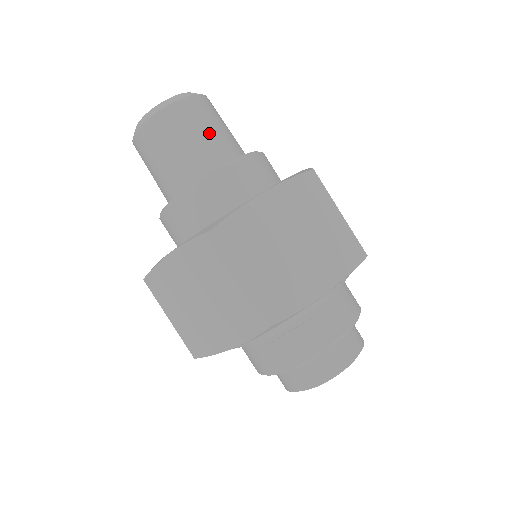
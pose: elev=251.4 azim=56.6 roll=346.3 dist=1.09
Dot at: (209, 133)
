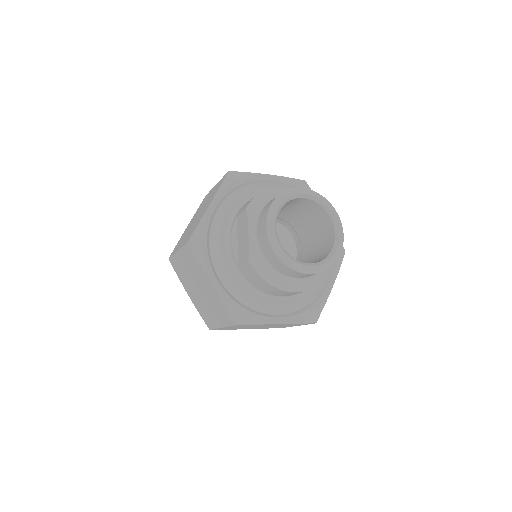
Dot at: occluded
